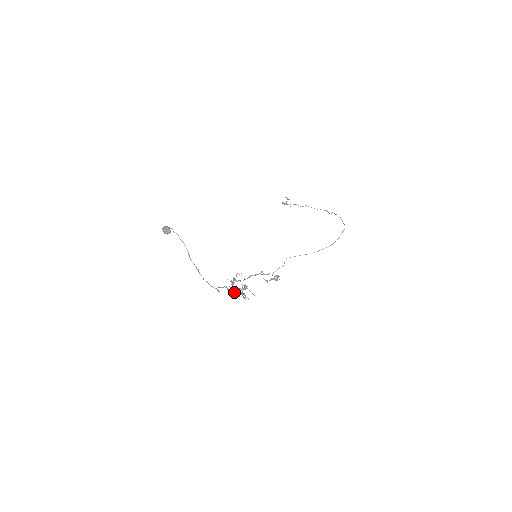
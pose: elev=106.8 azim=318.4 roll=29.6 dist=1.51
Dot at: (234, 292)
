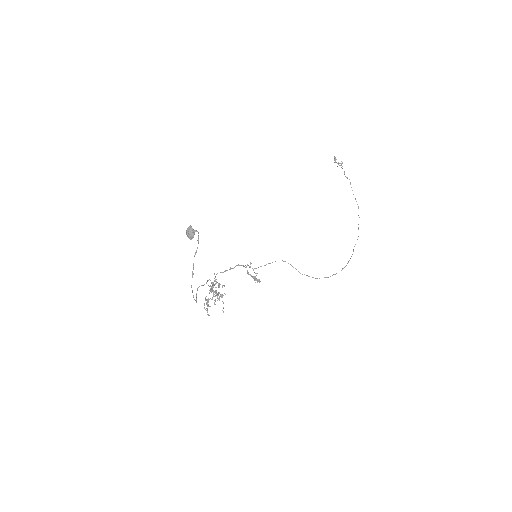
Dot at: occluded
